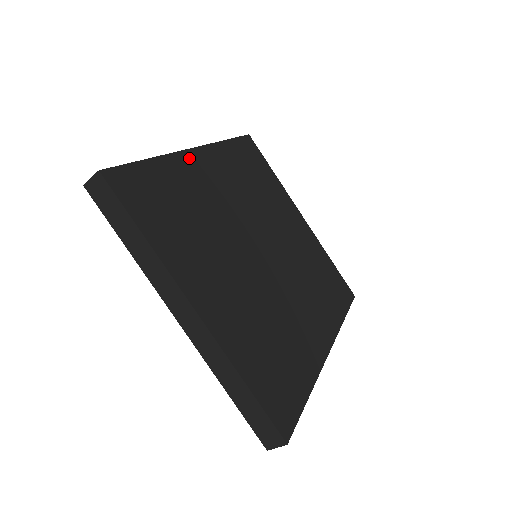
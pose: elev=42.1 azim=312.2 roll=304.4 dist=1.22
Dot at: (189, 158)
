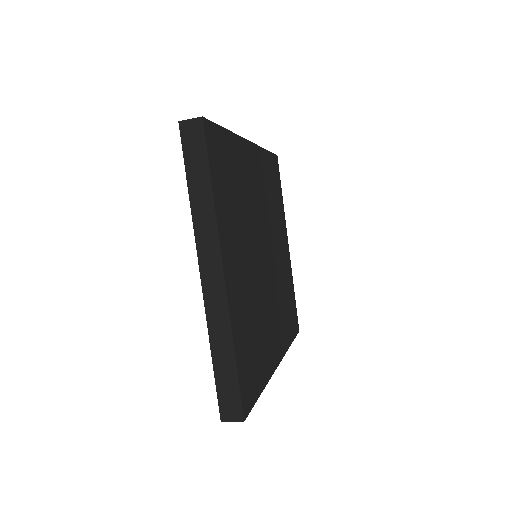
Dot at: (246, 147)
